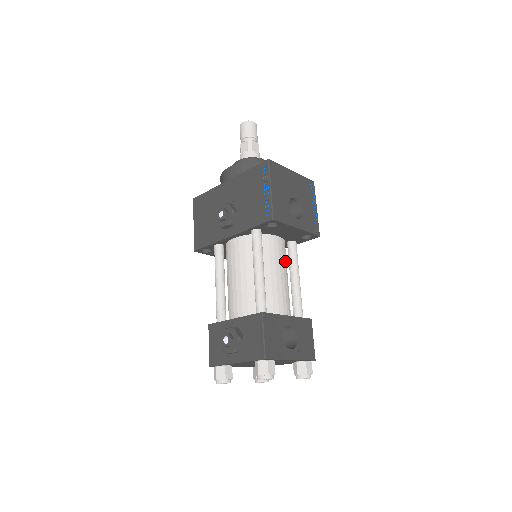
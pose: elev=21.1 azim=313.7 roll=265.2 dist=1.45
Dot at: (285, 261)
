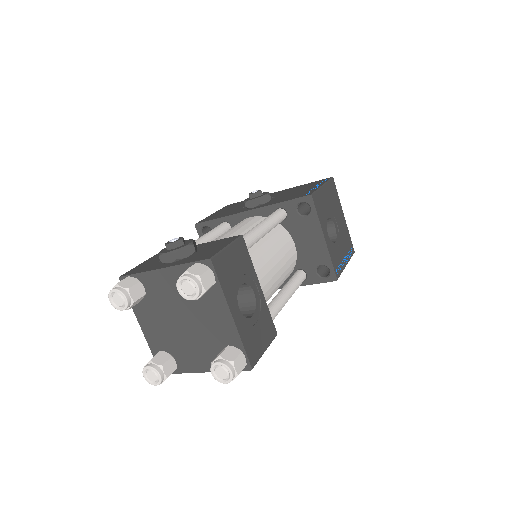
Dot at: (286, 270)
